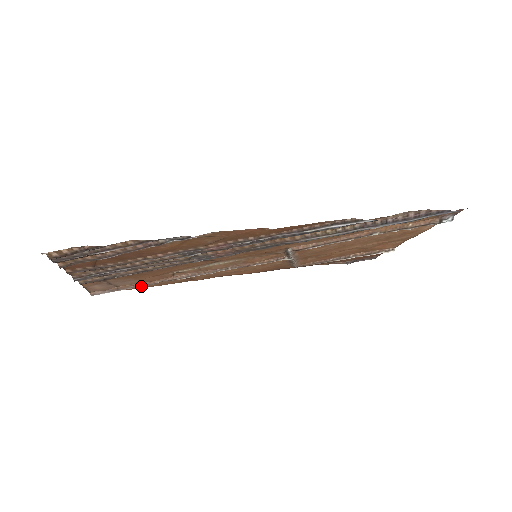
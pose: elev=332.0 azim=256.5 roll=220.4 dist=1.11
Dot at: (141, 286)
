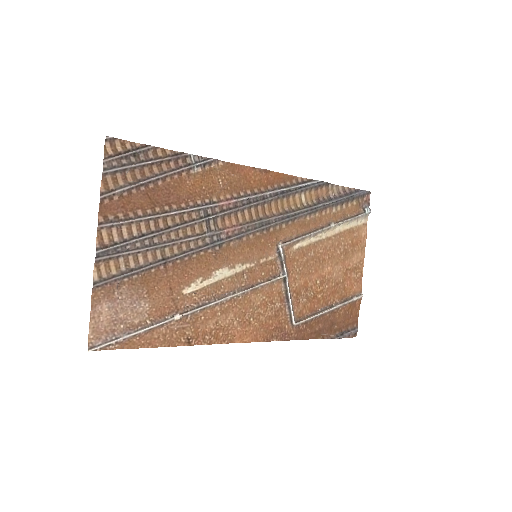
Dot at: (150, 326)
